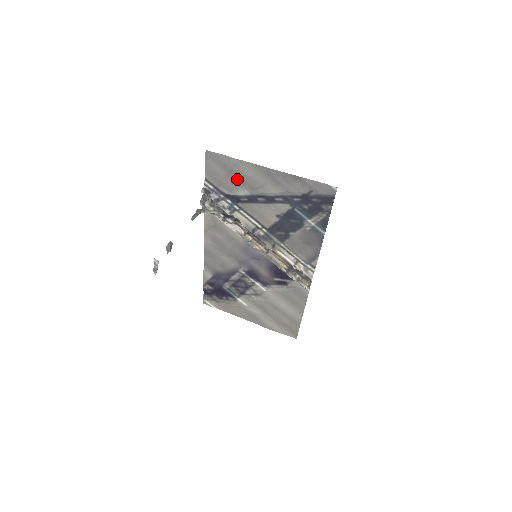
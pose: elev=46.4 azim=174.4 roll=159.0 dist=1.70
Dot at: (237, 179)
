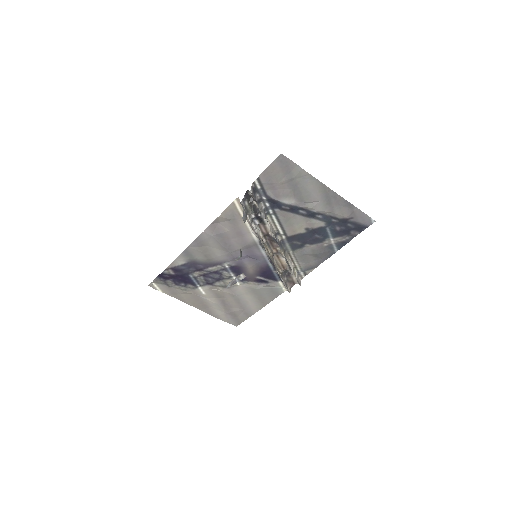
Dot at: (292, 188)
